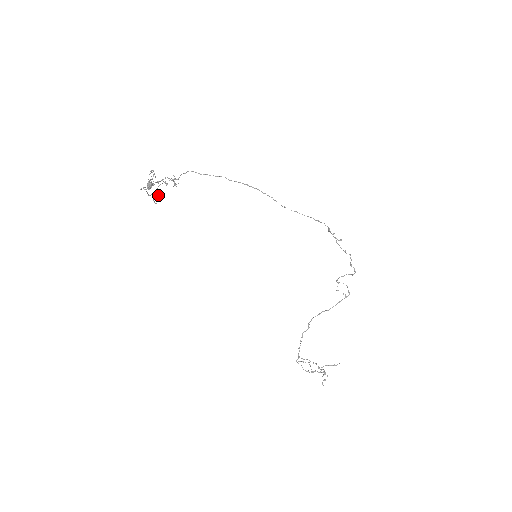
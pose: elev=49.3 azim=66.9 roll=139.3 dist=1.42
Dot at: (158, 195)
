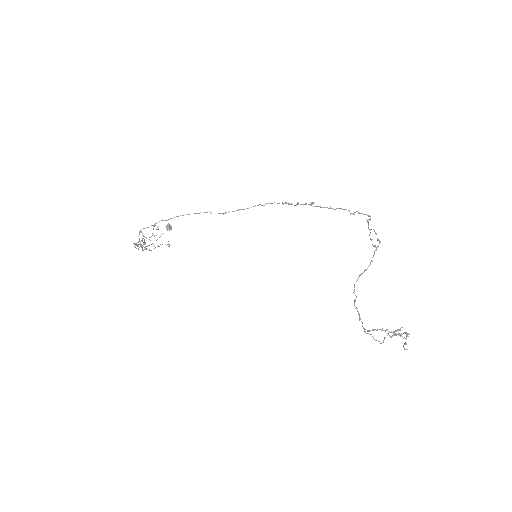
Dot at: (160, 244)
